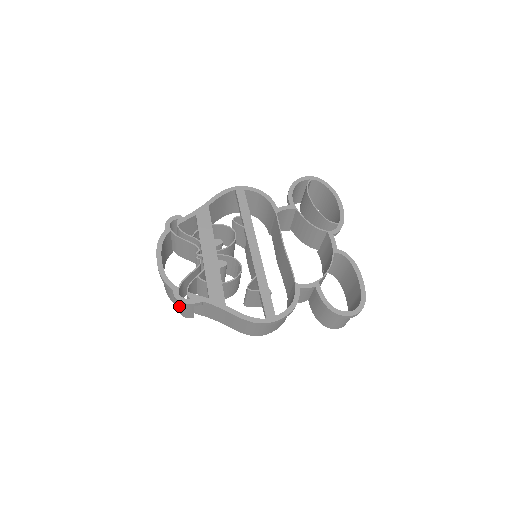
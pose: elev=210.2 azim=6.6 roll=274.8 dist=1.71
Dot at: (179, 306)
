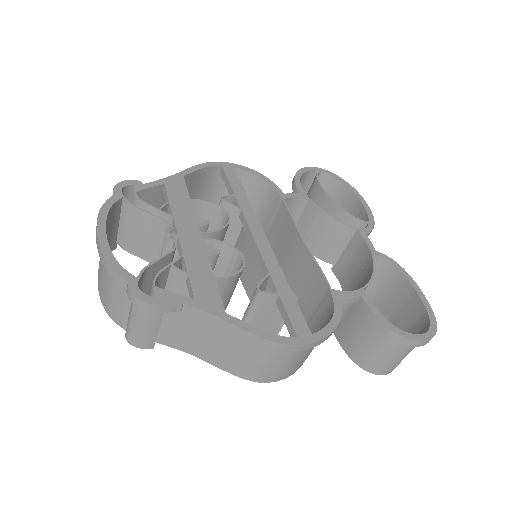
Dot at: (131, 320)
